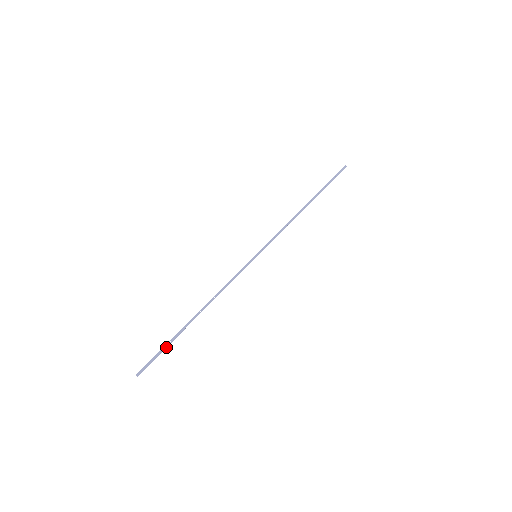
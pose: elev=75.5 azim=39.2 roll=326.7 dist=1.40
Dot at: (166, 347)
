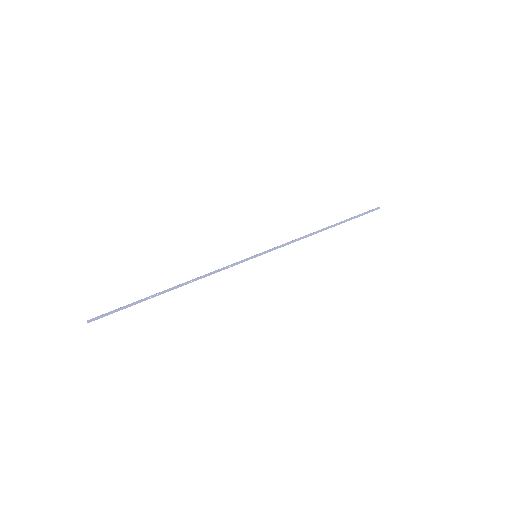
Dot at: (129, 306)
